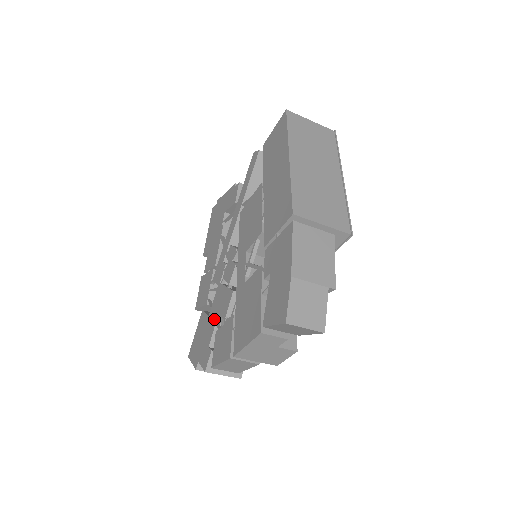
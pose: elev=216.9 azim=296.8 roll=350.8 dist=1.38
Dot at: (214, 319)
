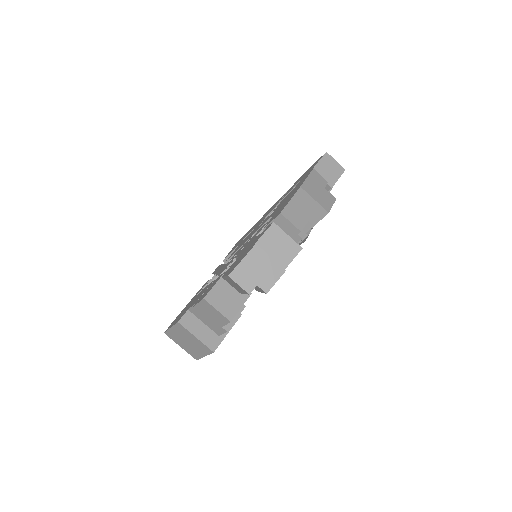
Dot at: (251, 241)
